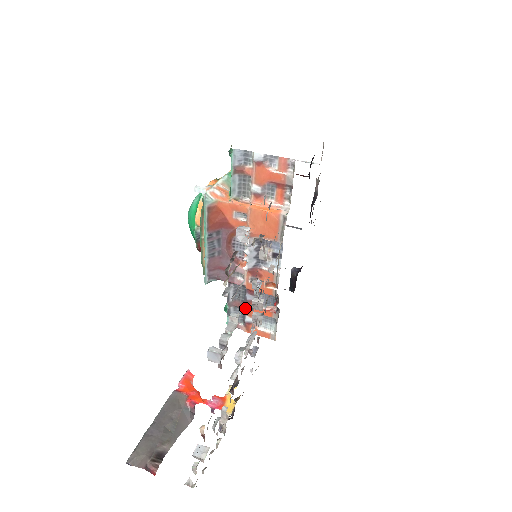
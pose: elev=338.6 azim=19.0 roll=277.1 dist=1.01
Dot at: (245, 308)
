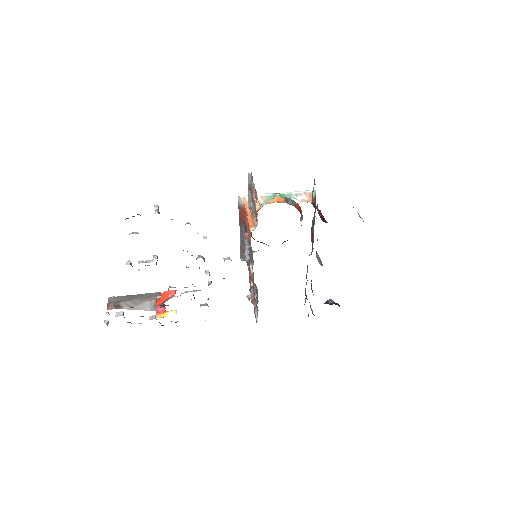
Dot at: occluded
